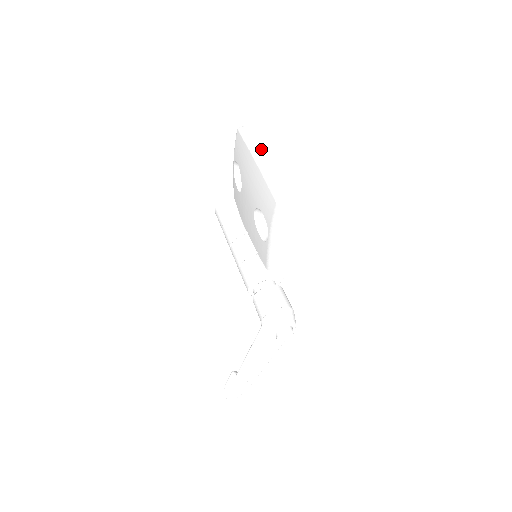
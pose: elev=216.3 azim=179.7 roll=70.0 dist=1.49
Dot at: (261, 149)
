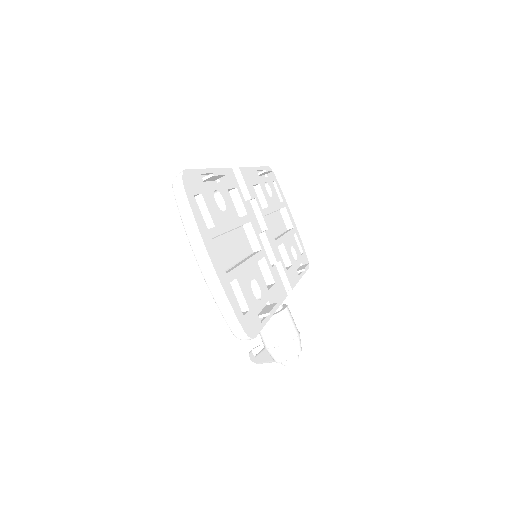
Dot at: (205, 249)
